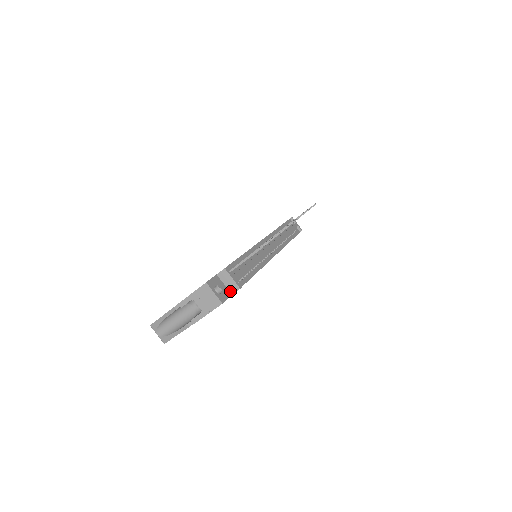
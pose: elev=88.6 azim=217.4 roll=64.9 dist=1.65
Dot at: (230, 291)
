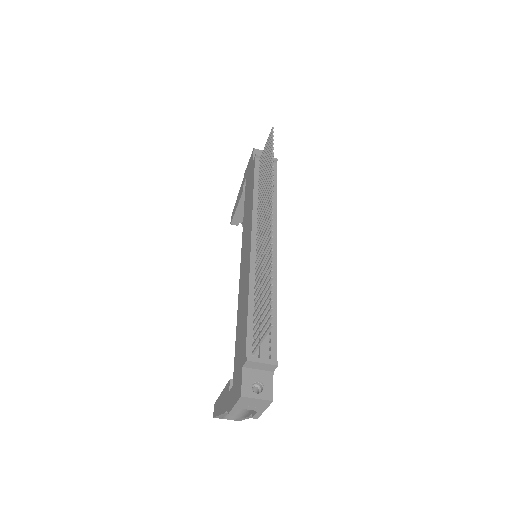
Dot at: (269, 371)
